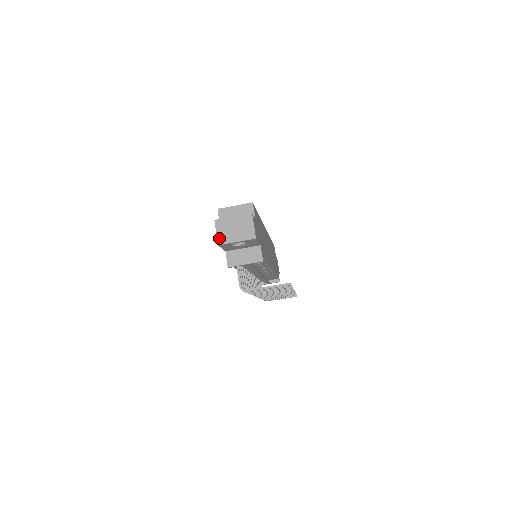
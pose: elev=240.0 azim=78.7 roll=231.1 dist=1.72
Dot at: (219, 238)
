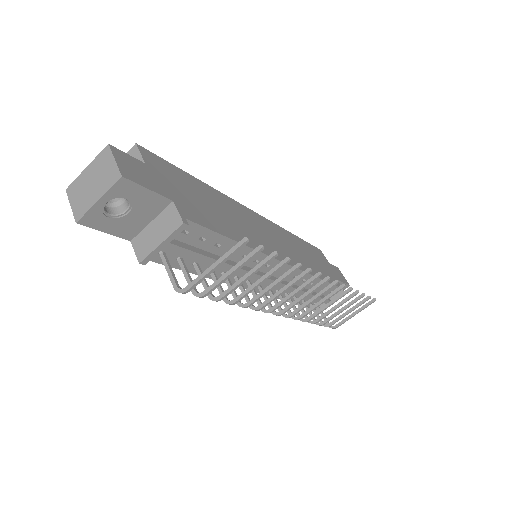
Dot at: (75, 211)
